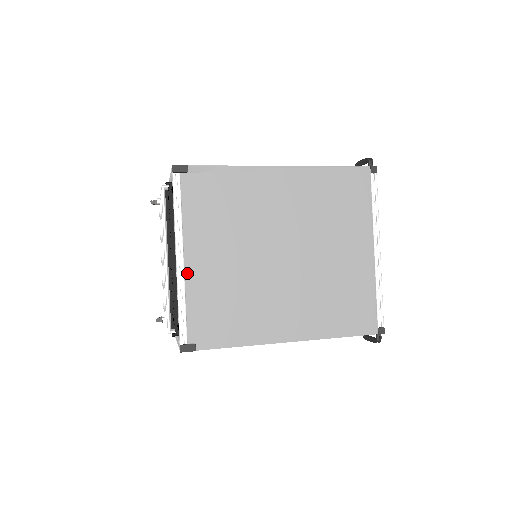
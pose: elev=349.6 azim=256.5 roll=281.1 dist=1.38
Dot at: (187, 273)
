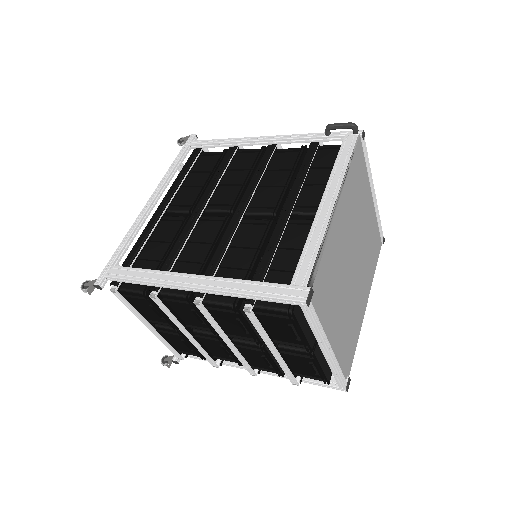
Dot at: (333, 351)
